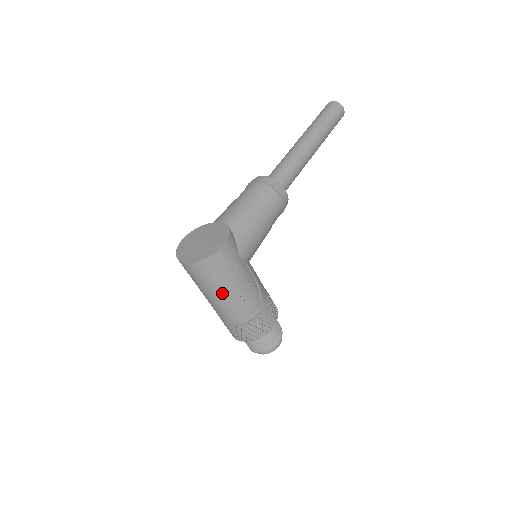
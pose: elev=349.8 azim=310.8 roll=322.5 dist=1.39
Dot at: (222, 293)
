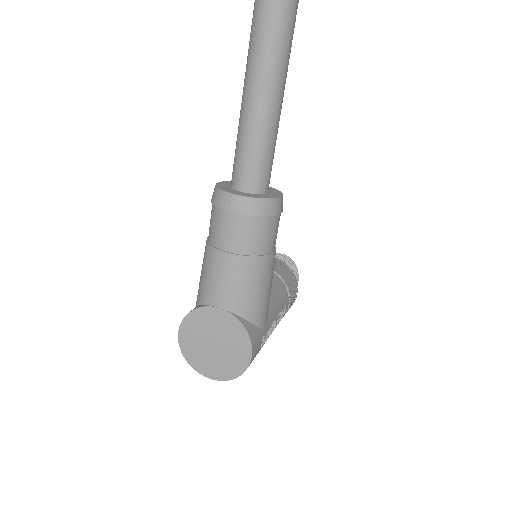
Dot at: occluded
